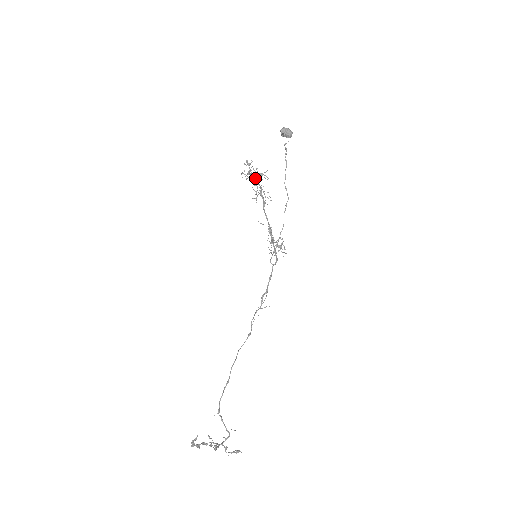
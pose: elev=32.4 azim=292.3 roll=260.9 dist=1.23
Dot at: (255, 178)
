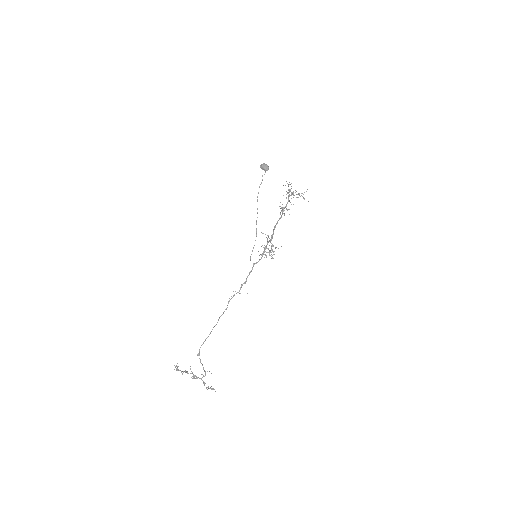
Dot at: (288, 197)
